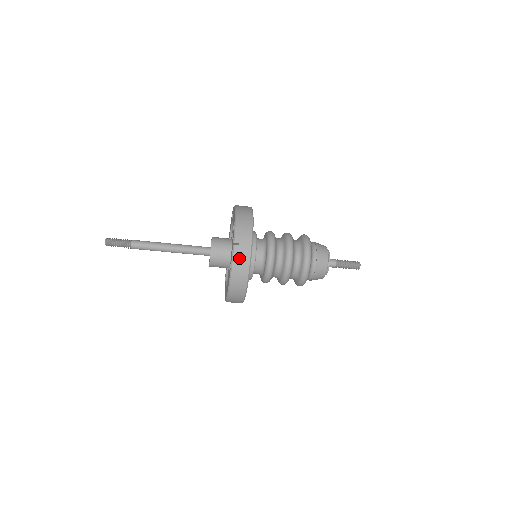
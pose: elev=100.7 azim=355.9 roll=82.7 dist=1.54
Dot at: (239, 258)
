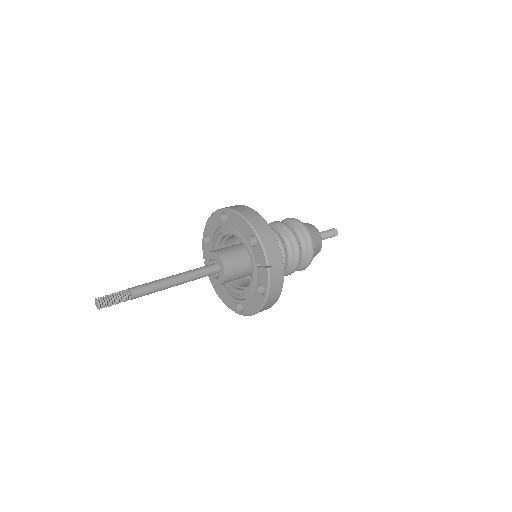
Dot at: (275, 279)
